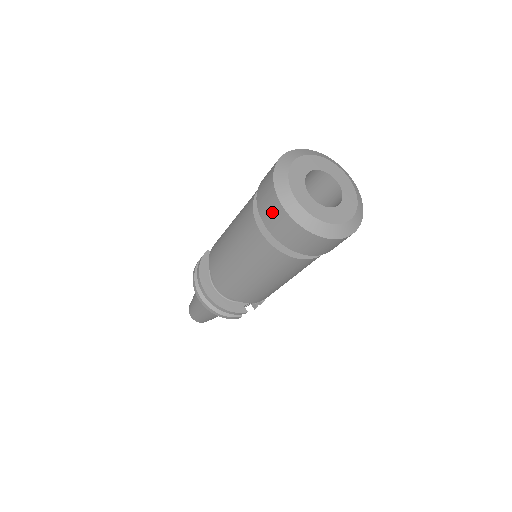
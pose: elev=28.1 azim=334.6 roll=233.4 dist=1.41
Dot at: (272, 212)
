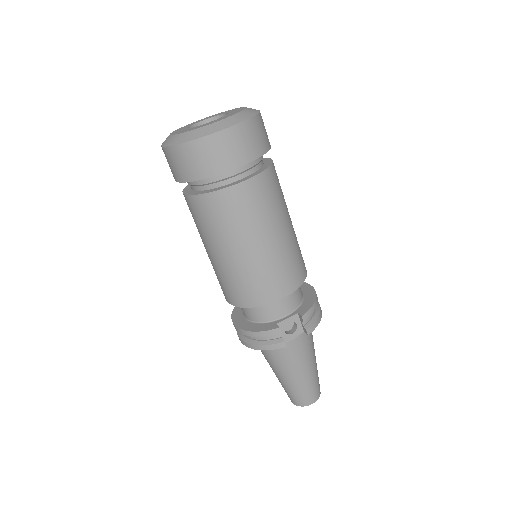
Dot at: occluded
